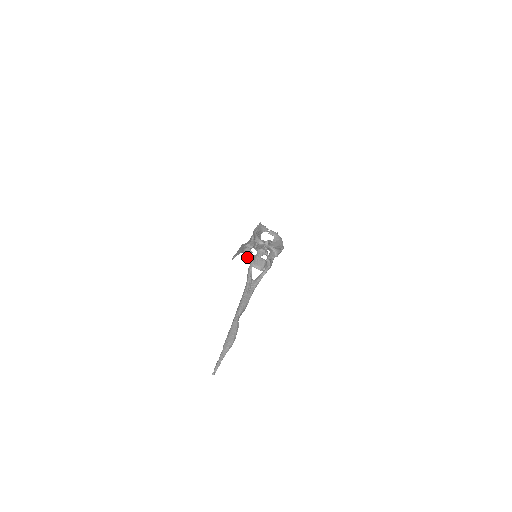
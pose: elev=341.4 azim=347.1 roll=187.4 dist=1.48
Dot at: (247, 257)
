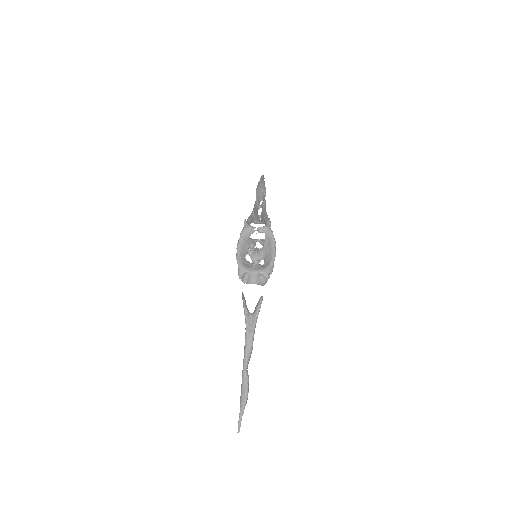
Dot at: (242, 279)
